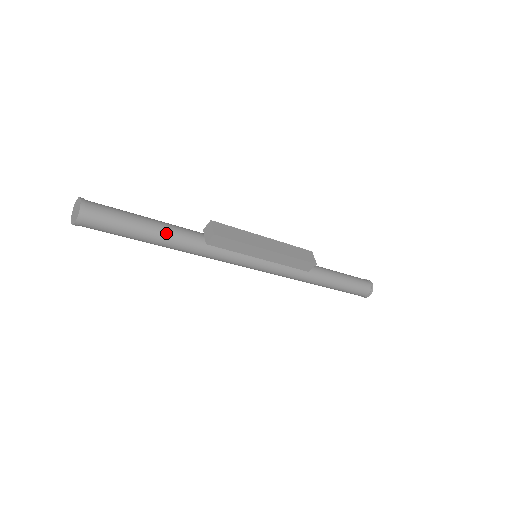
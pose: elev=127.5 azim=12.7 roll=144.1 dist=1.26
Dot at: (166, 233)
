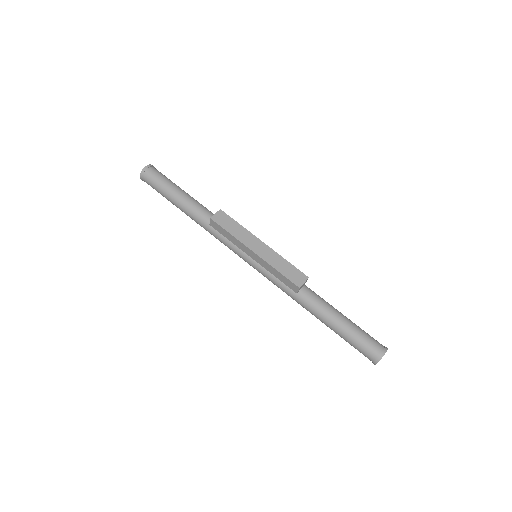
Dot at: (187, 205)
